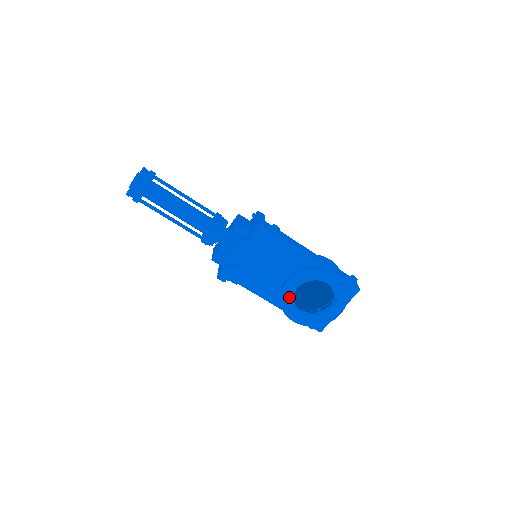
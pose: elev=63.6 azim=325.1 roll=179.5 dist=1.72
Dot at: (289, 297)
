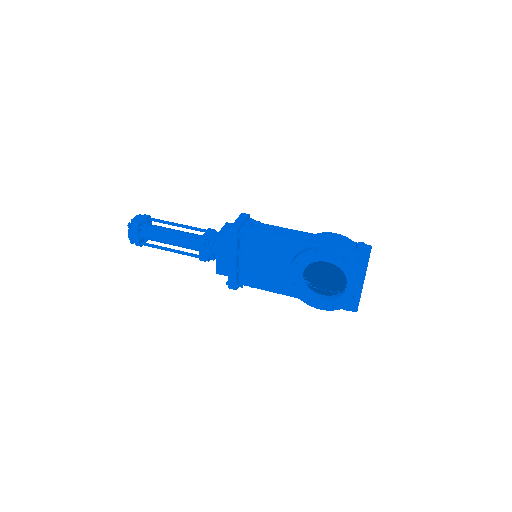
Dot at: (300, 286)
